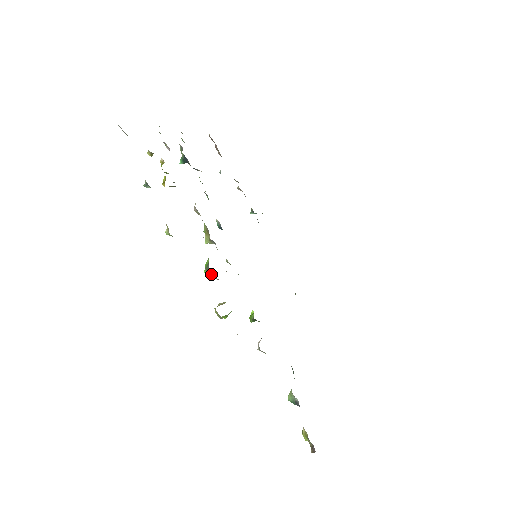
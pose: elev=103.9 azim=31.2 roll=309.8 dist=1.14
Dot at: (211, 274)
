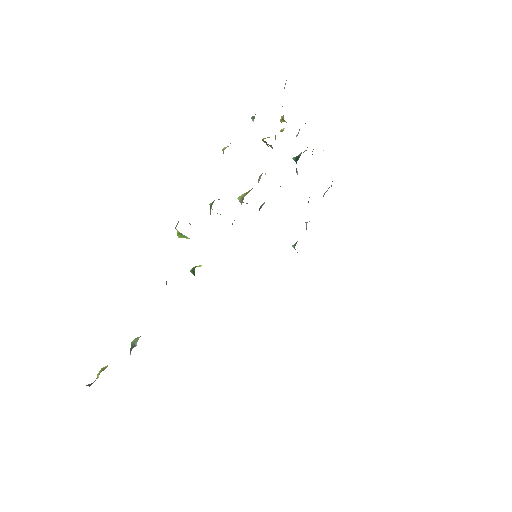
Dot at: occluded
